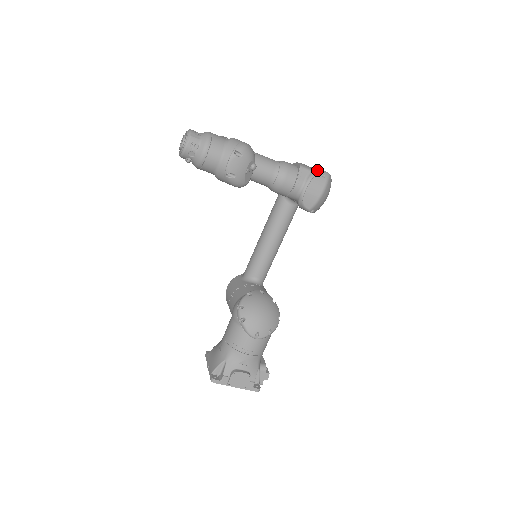
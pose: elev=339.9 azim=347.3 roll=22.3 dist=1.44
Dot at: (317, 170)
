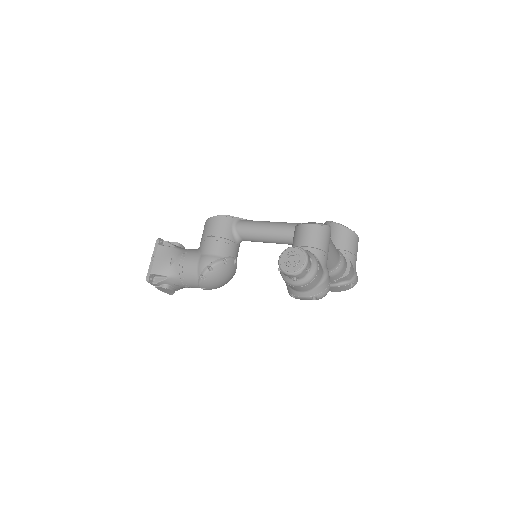
Dot at: (353, 281)
